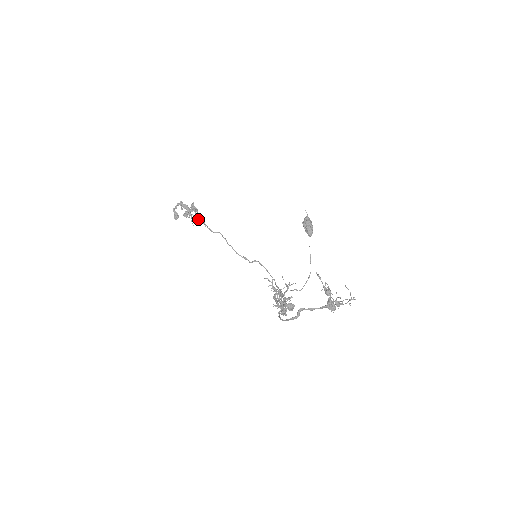
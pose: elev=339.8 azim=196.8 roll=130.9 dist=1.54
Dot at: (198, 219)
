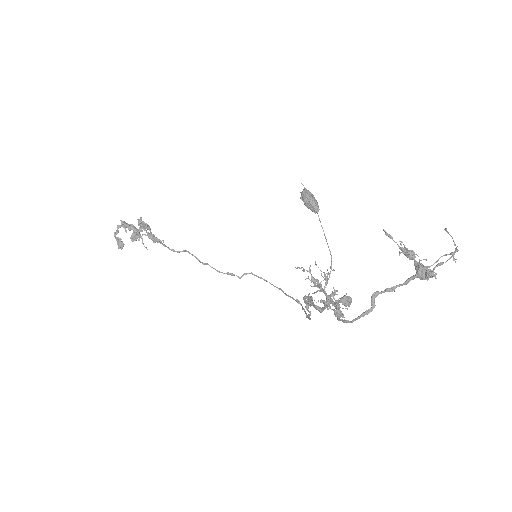
Dot at: (153, 238)
